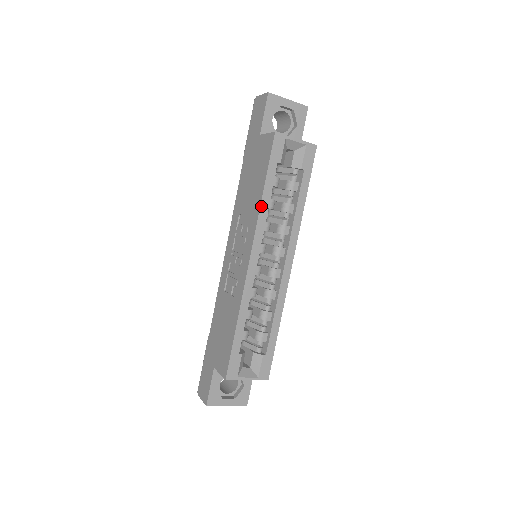
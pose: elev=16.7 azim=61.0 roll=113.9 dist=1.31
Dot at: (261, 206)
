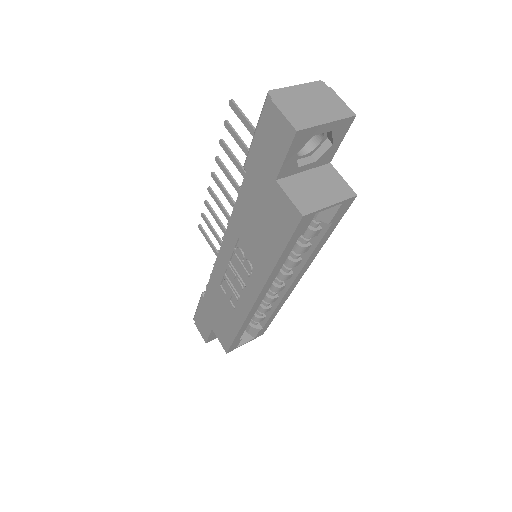
Dot at: (272, 272)
